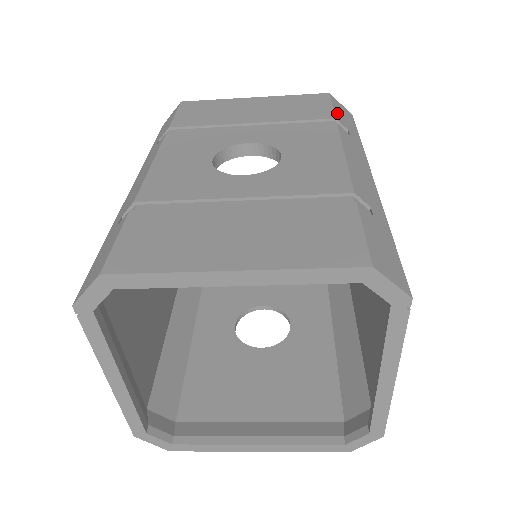
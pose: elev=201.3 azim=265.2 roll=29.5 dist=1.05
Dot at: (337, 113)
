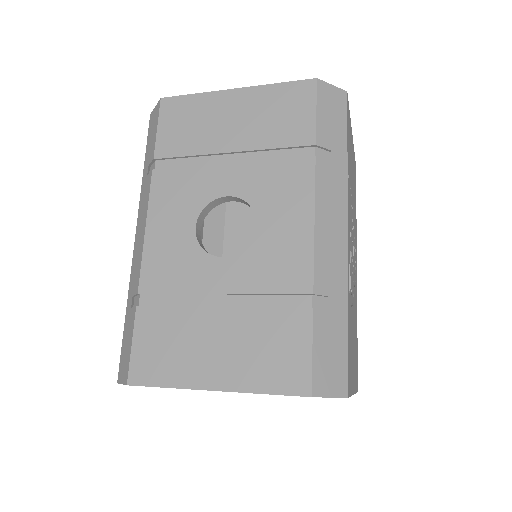
Dot at: (320, 125)
